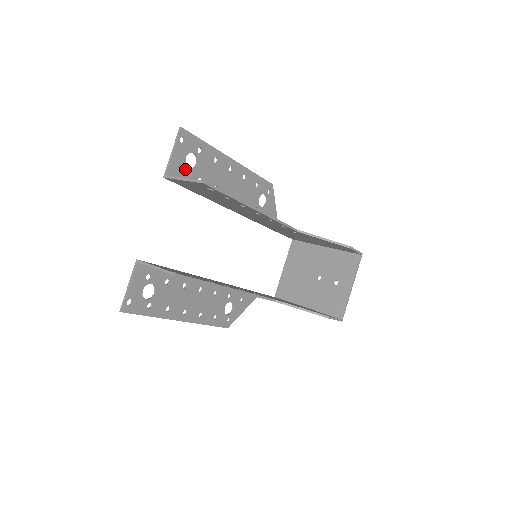
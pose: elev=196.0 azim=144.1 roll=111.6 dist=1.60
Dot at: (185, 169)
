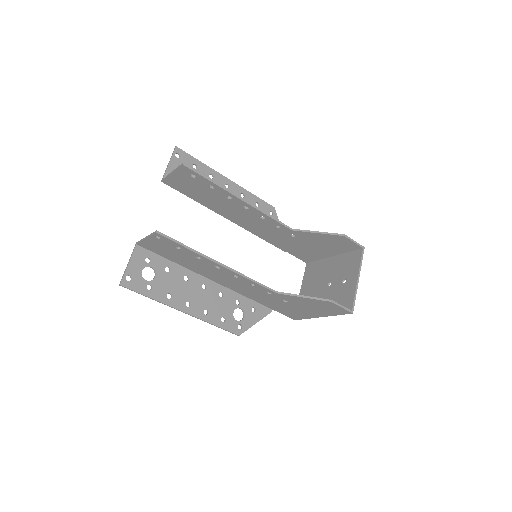
Dot at: occluded
